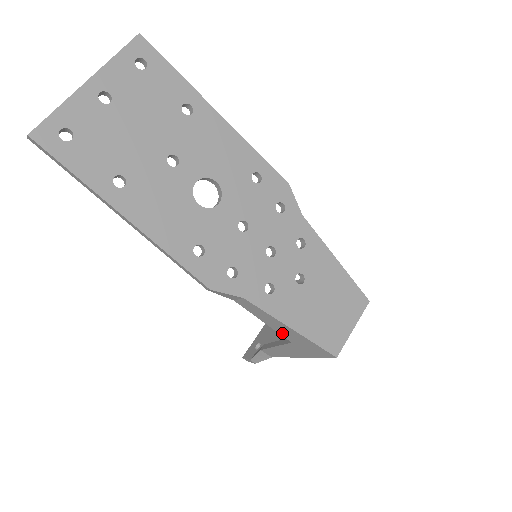
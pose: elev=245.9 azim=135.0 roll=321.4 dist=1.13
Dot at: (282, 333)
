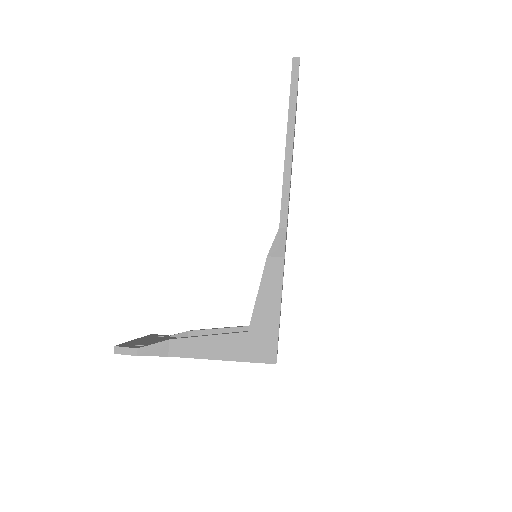
Dot at: (257, 314)
